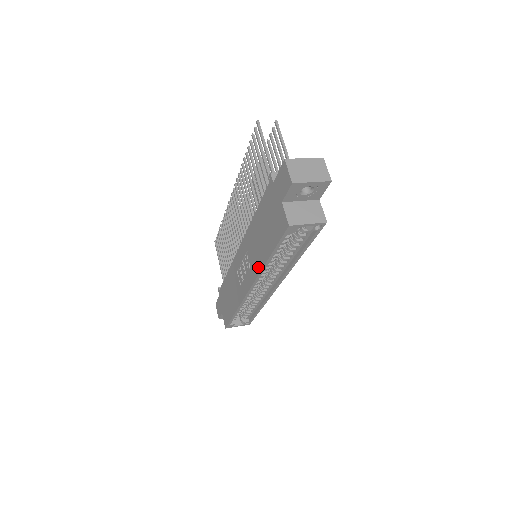
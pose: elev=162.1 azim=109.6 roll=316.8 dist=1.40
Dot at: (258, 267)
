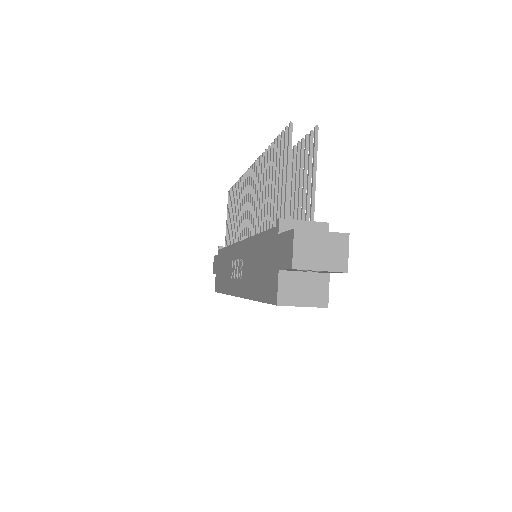
Dot at: (246, 291)
